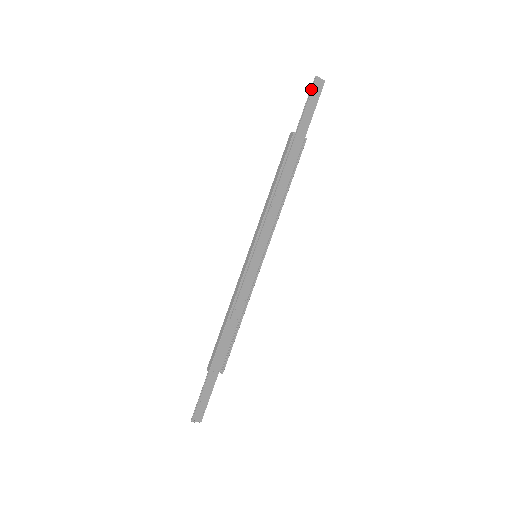
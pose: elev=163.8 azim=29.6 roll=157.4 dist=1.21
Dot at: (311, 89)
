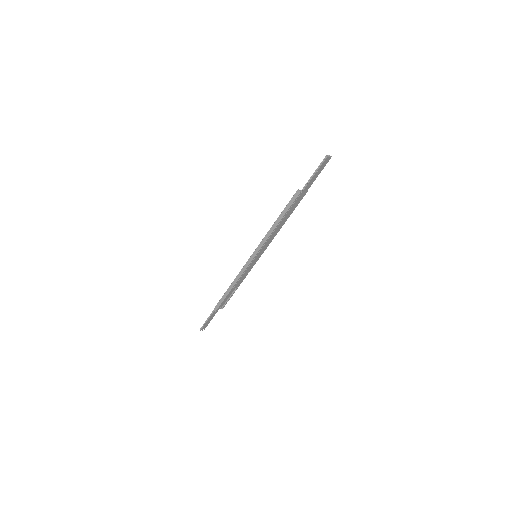
Dot at: (320, 165)
